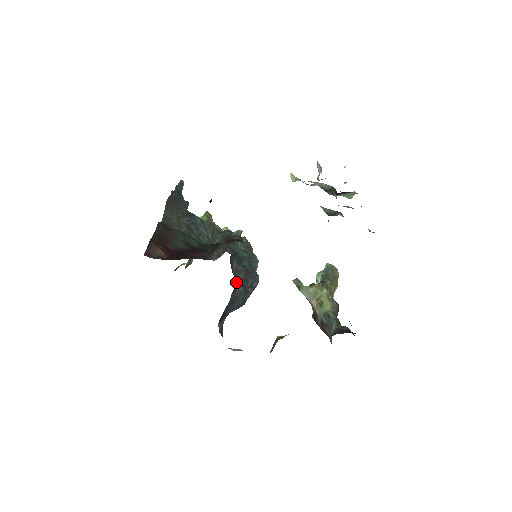
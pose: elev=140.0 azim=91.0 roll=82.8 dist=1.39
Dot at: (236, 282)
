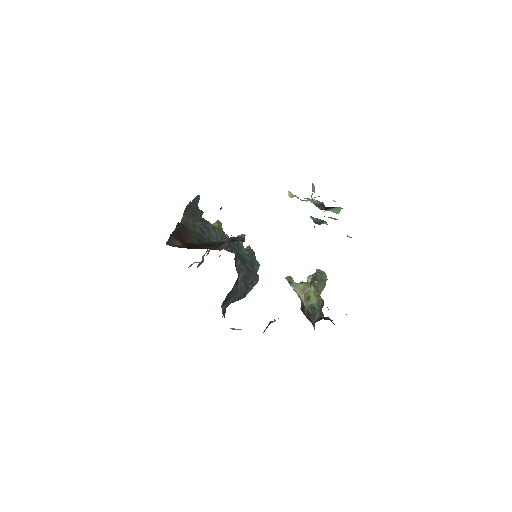
Dot at: (239, 277)
